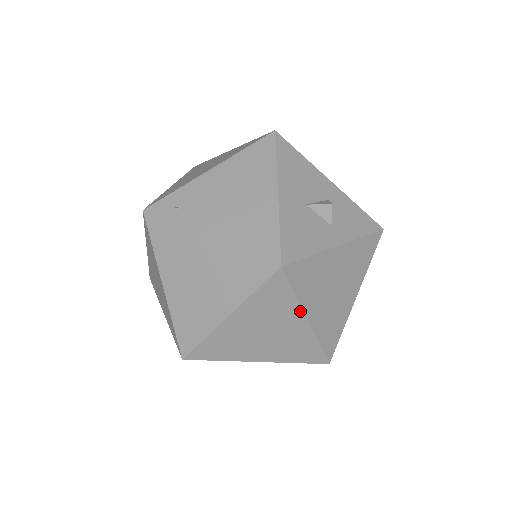
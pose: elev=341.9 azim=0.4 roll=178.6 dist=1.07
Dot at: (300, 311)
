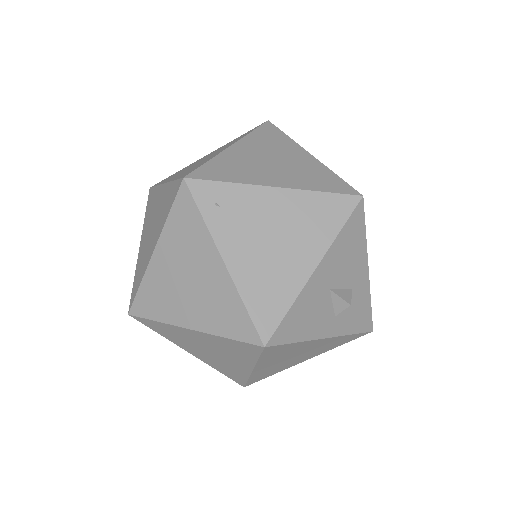
Dot at: (252, 365)
